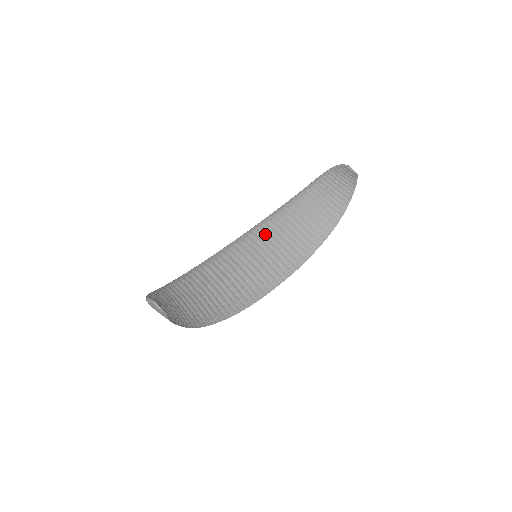
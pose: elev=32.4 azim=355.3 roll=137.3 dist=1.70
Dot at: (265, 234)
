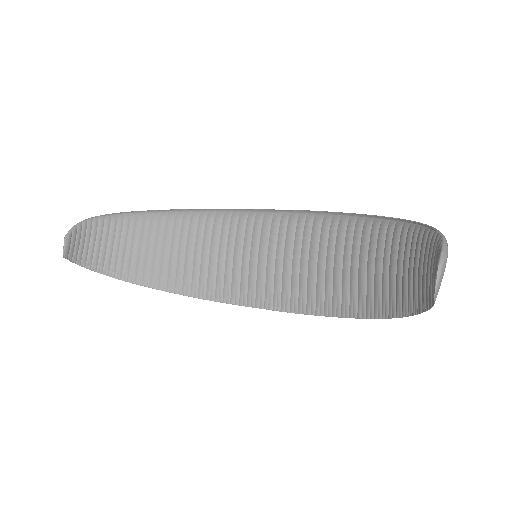
Dot at: (304, 235)
